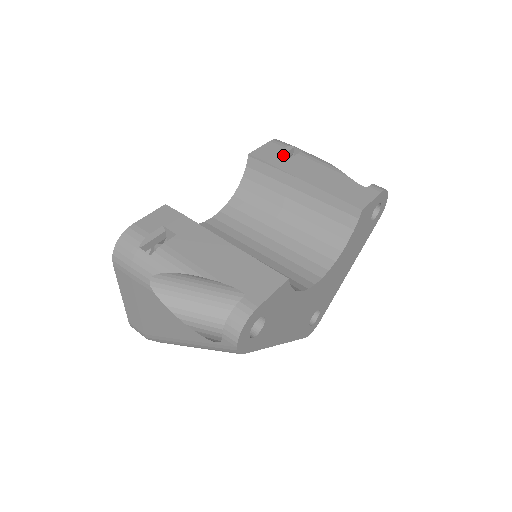
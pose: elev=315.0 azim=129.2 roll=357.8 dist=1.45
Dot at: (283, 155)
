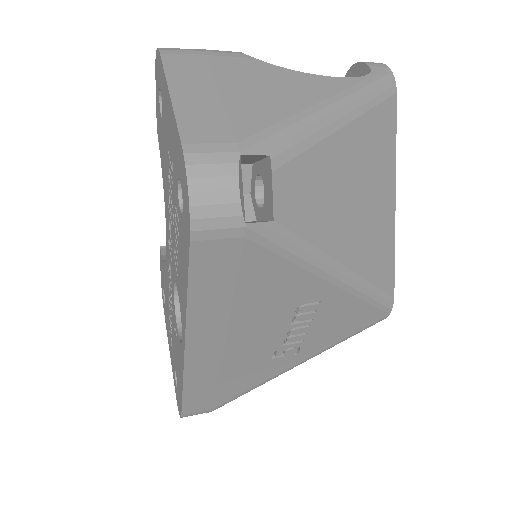
Dot at: occluded
